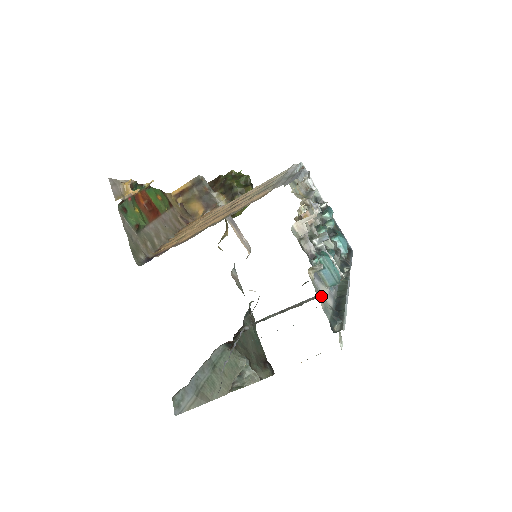
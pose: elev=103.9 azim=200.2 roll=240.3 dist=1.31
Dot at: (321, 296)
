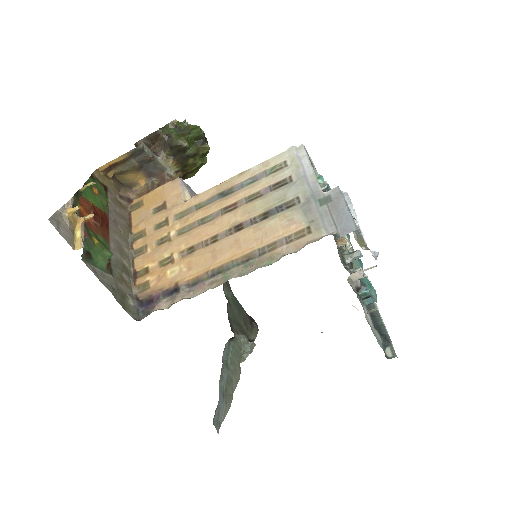
Dot at: (371, 327)
